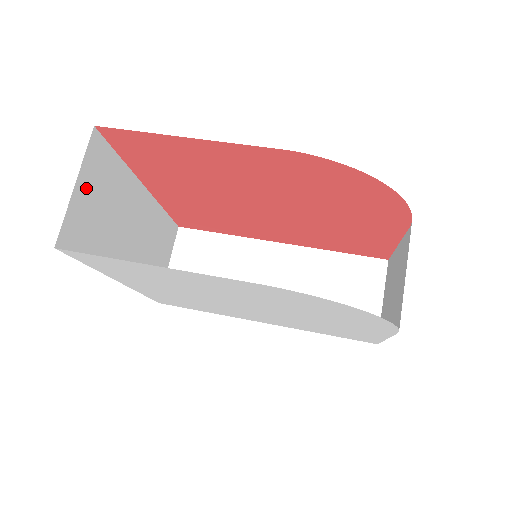
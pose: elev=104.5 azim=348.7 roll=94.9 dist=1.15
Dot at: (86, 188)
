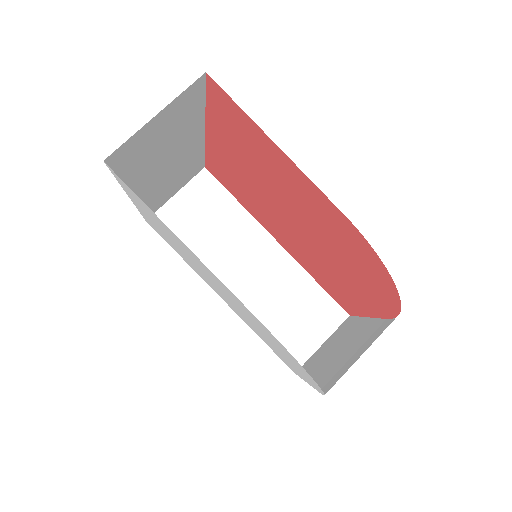
Dot at: (162, 120)
